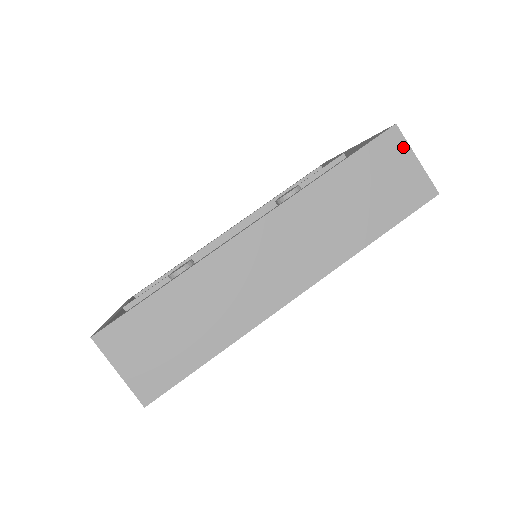
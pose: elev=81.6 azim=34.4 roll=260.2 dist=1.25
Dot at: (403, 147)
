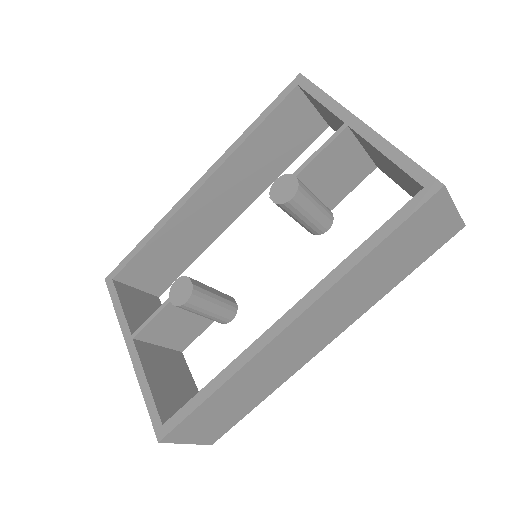
Dot at: (445, 203)
